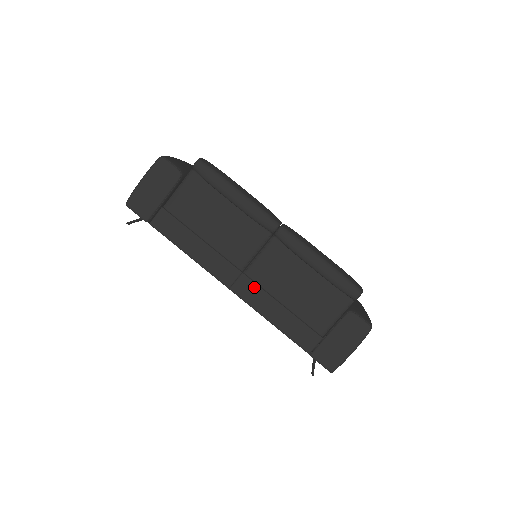
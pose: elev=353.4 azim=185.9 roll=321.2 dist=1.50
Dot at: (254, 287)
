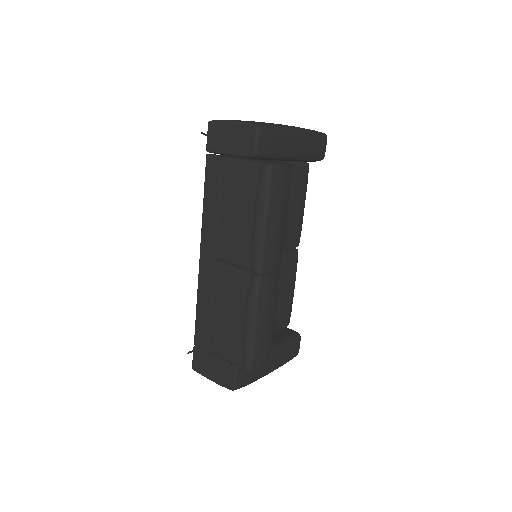
Dot at: (211, 276)
